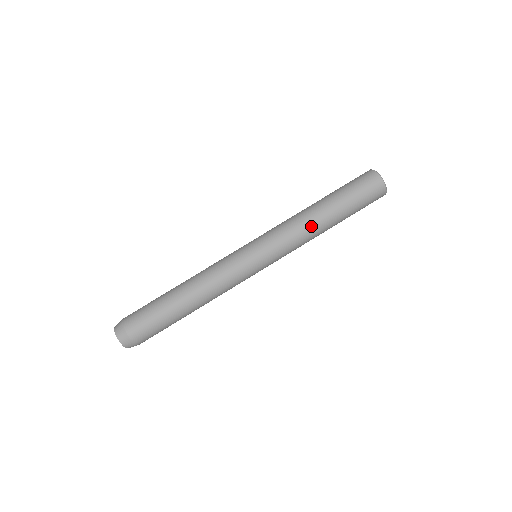
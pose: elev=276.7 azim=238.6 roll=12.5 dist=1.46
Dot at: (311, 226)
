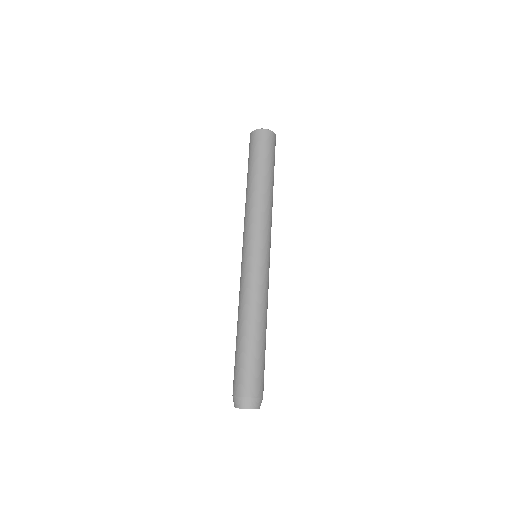
Dot at: (261, 198)
